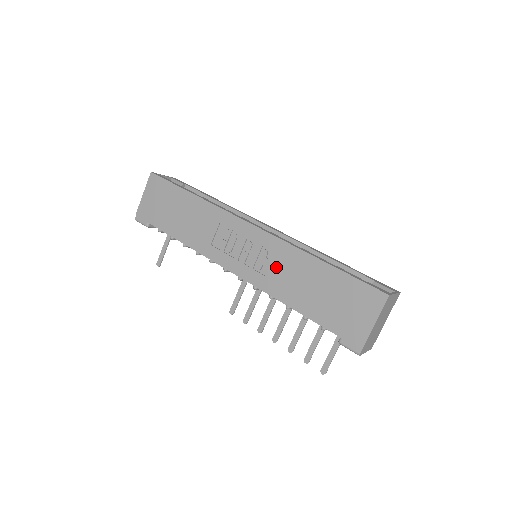
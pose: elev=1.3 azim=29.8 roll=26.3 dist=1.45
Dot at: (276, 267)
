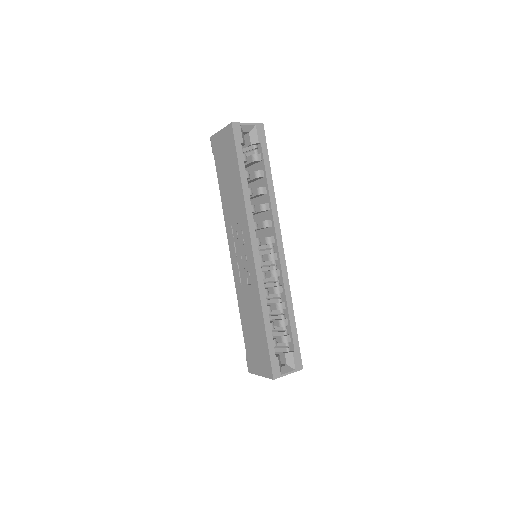
Dot at: (247, 289)
